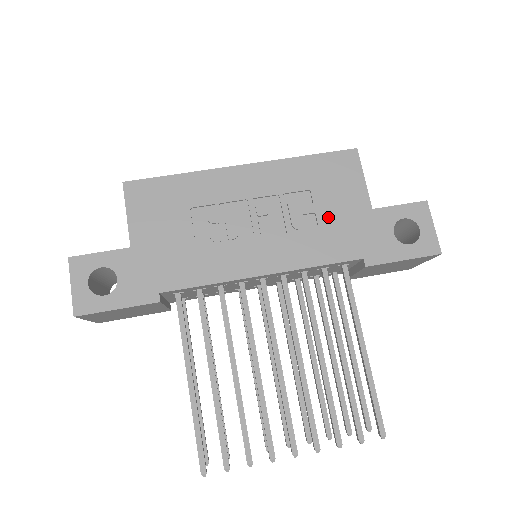
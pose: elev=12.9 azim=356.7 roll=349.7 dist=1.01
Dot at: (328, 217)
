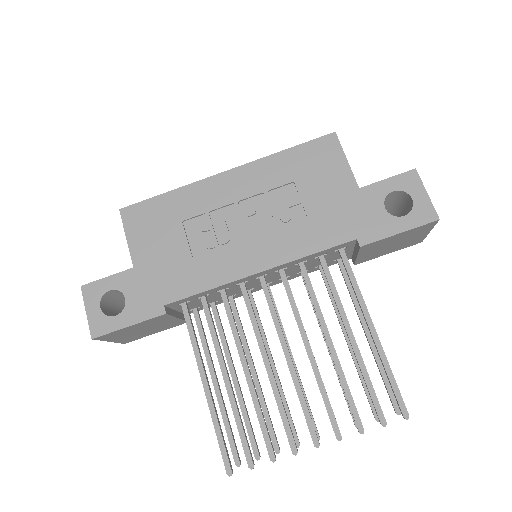
Dot at: (315, 205)
